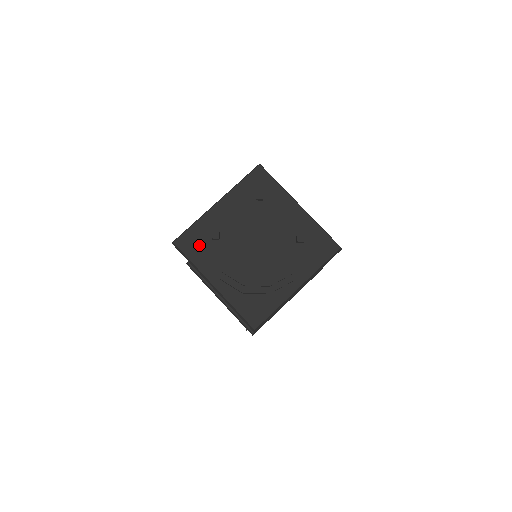
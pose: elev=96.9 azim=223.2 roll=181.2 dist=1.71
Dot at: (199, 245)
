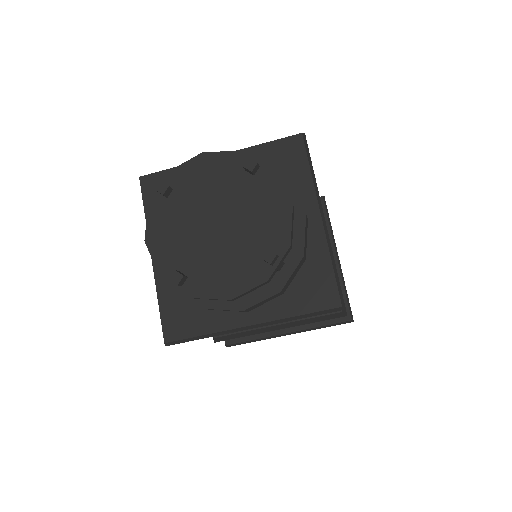
Dot at: occluded
